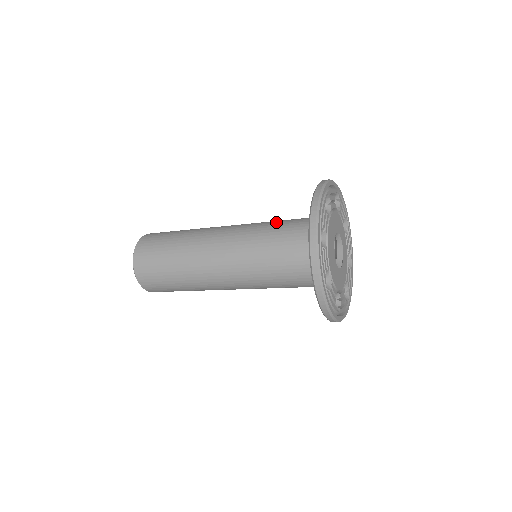
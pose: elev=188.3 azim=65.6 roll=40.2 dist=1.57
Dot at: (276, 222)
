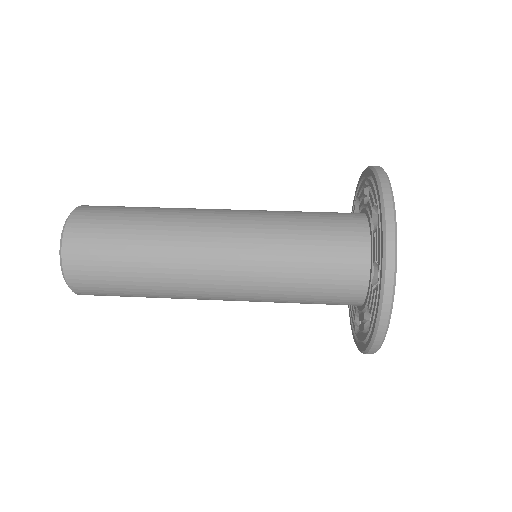
Dot at: (298, 223)
